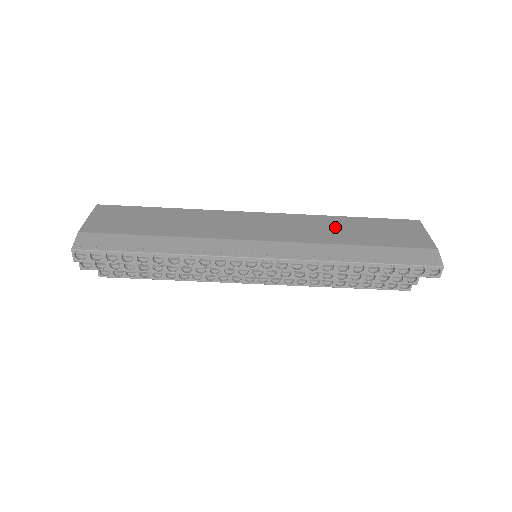
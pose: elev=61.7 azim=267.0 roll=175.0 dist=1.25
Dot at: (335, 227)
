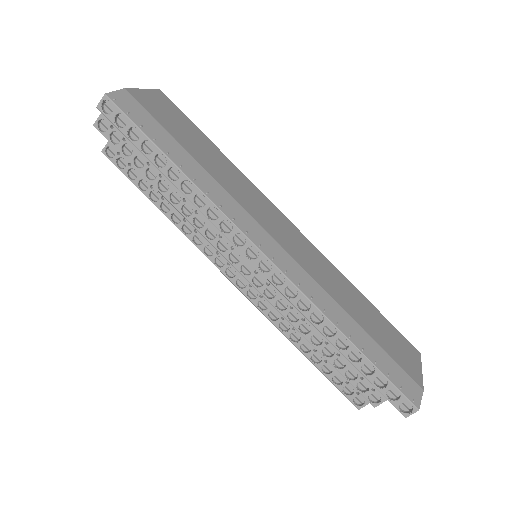
Dot at: (347, 292)
